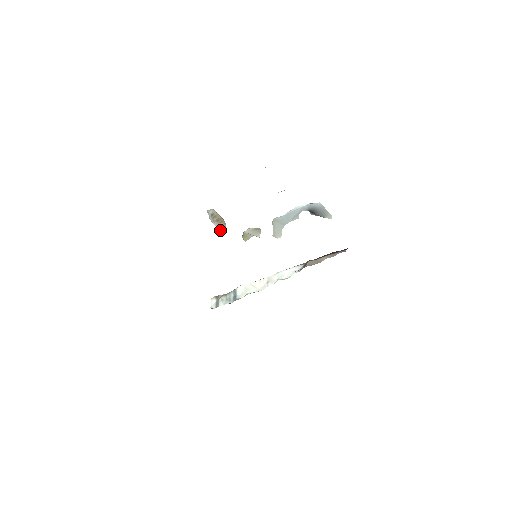
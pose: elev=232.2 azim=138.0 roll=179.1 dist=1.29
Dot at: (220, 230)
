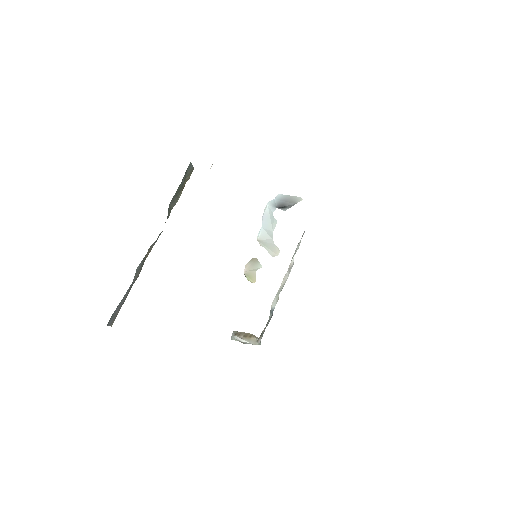
Dot at: (255, 344)
